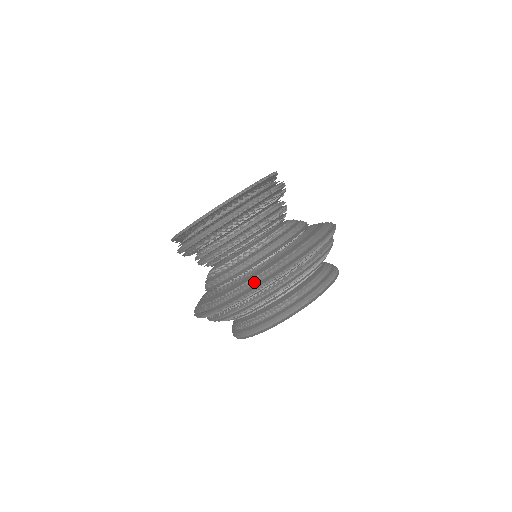
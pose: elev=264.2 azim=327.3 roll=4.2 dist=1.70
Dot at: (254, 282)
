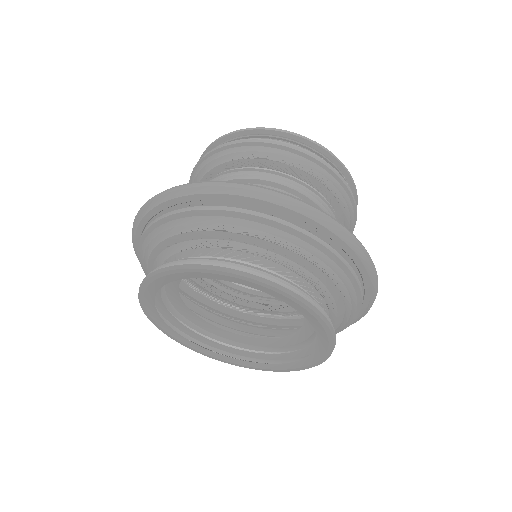
Dot at: occluded
